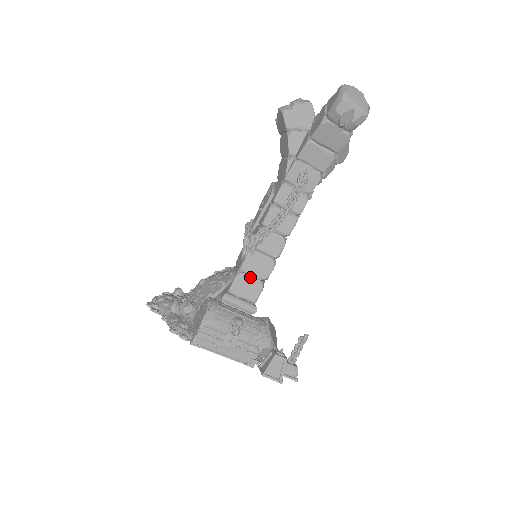
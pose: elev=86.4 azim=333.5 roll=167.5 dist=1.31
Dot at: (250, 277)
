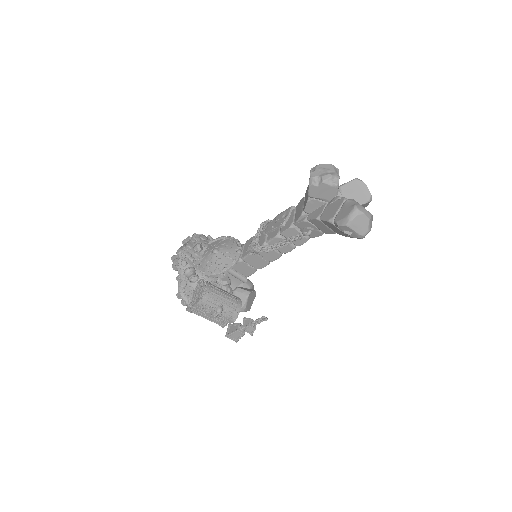
Dot at: (248, 265)
